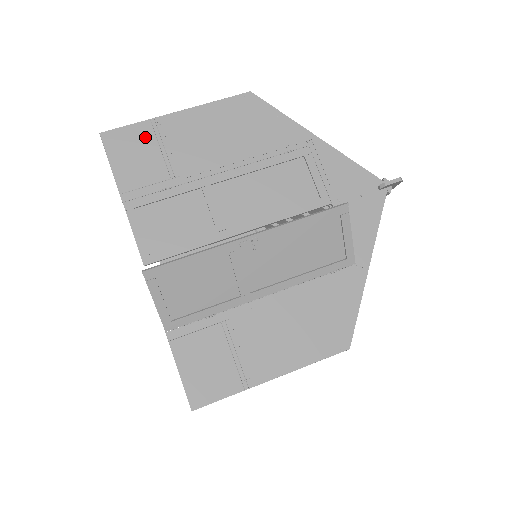
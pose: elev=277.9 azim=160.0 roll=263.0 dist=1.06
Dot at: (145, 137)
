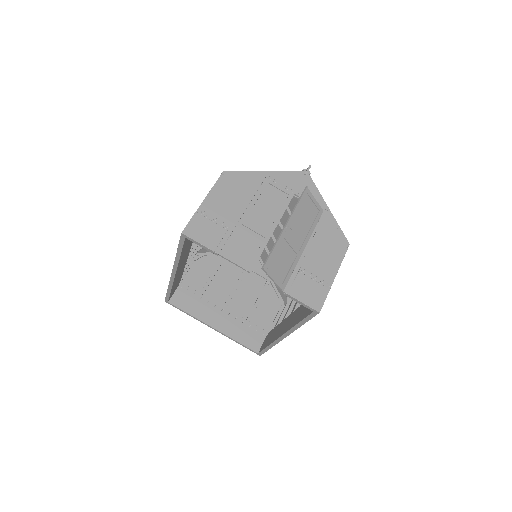
Dot at: (201, 221)
